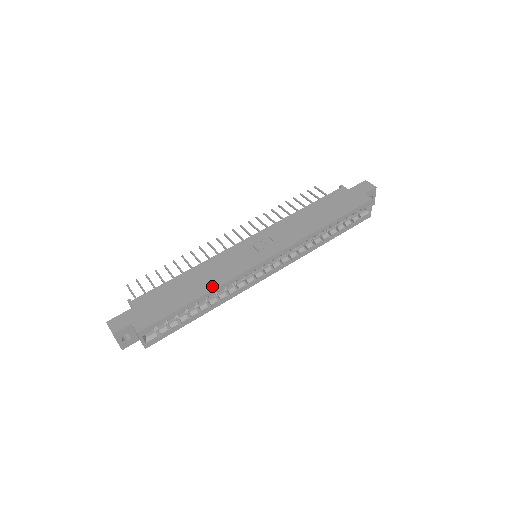
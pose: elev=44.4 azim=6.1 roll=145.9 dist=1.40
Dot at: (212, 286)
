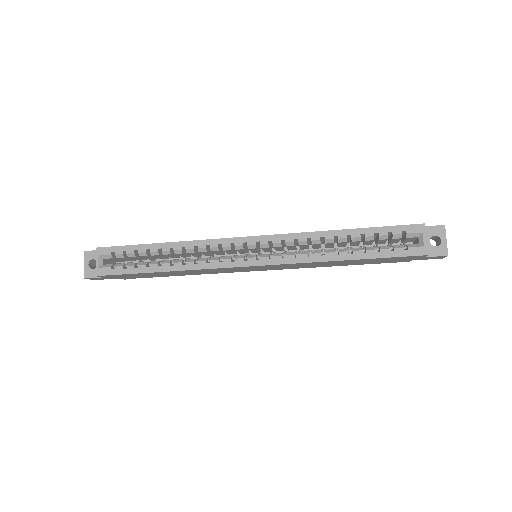
Dot at: (183, 242)
